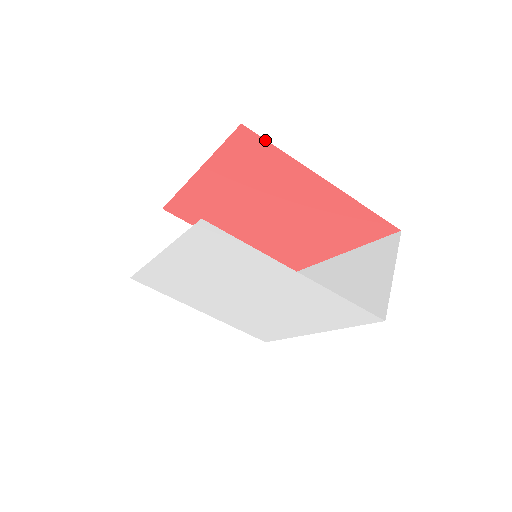
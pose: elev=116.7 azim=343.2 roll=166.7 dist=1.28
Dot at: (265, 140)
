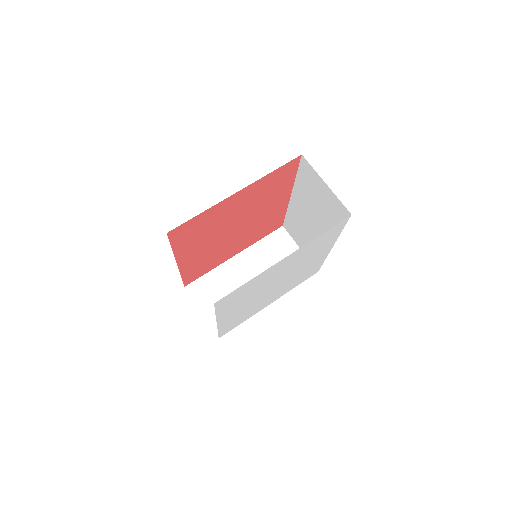
Dot at: (186, 222)
